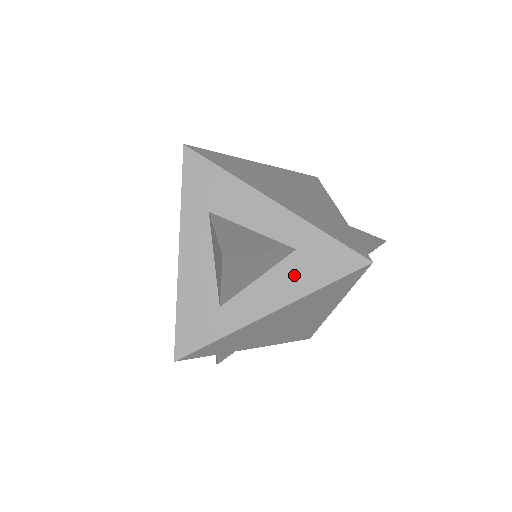
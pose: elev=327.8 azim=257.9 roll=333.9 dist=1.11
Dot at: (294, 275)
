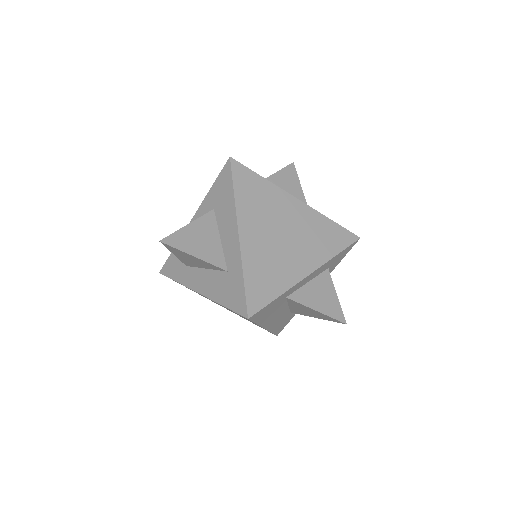
Dot at: (218, 284)
